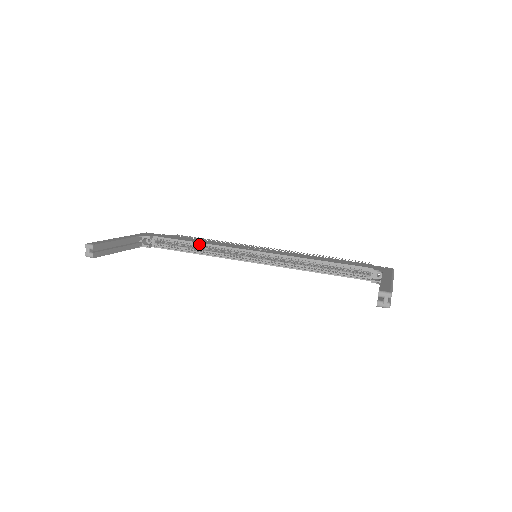
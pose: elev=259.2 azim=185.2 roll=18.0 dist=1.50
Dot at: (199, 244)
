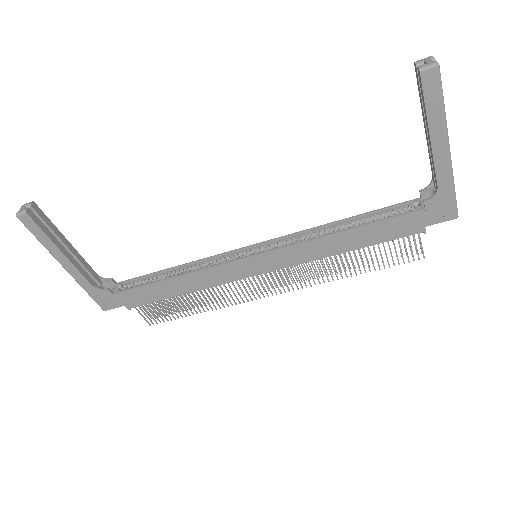
Dot at: (178, 269)
